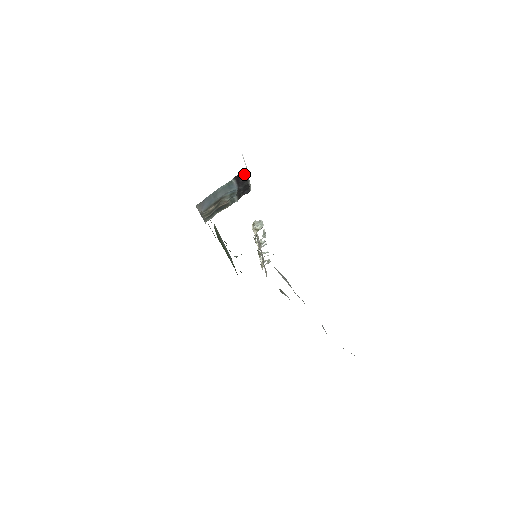
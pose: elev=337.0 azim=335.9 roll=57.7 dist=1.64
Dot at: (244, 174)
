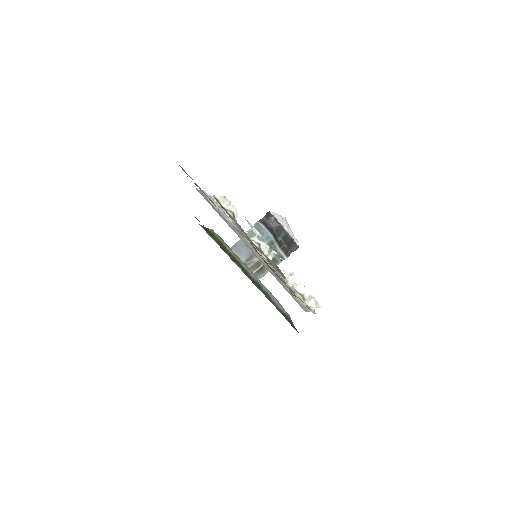
Dot at: (272, 219)
